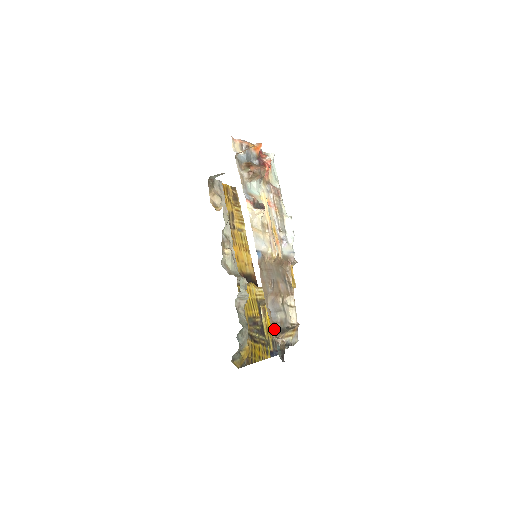
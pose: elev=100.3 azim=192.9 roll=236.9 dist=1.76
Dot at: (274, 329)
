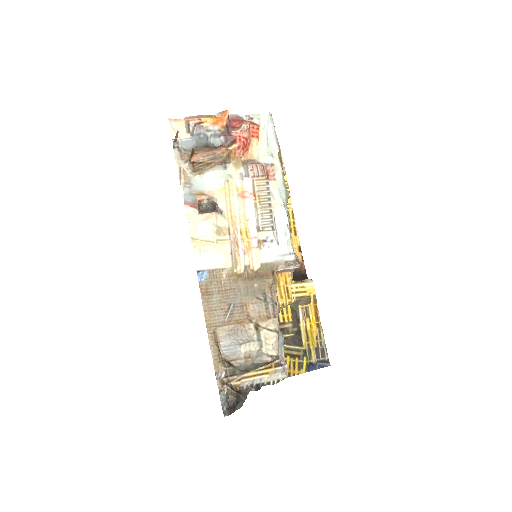
Dot at: (220, 372)
